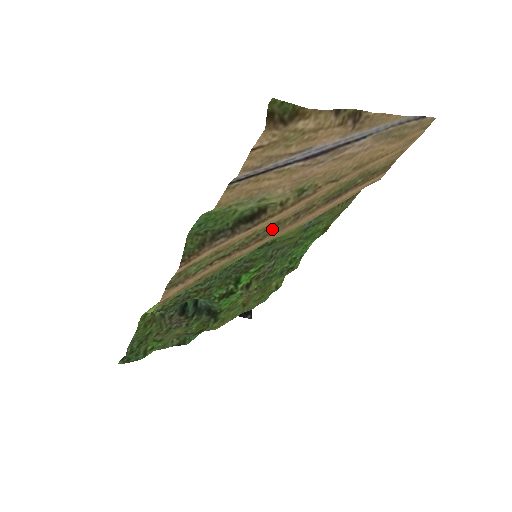
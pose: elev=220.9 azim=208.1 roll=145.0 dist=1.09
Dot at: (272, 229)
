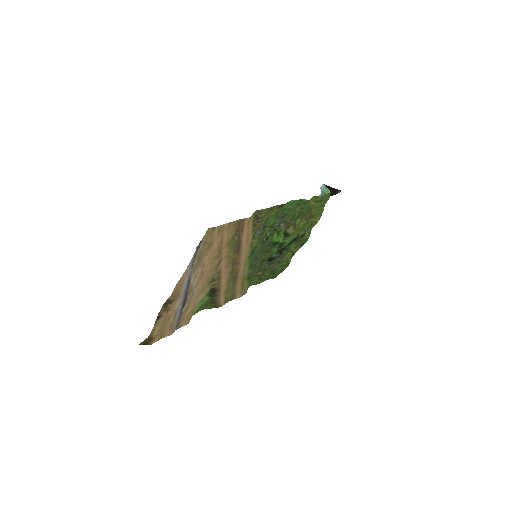
Dot at: (234, 272)
